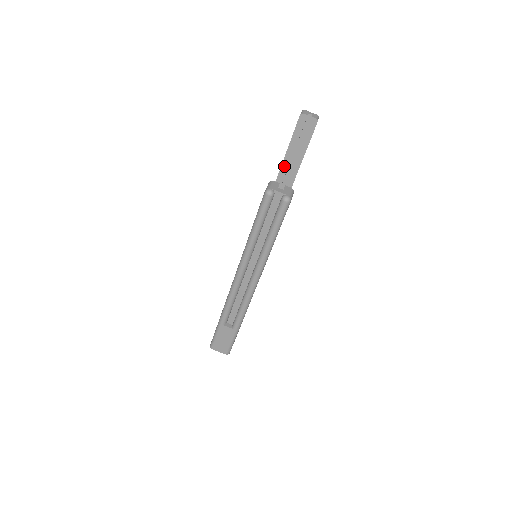
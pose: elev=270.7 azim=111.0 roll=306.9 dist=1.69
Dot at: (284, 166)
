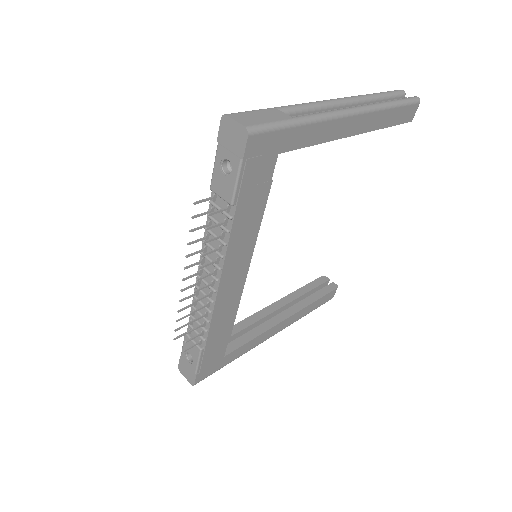
Dot at: (285, 300)
